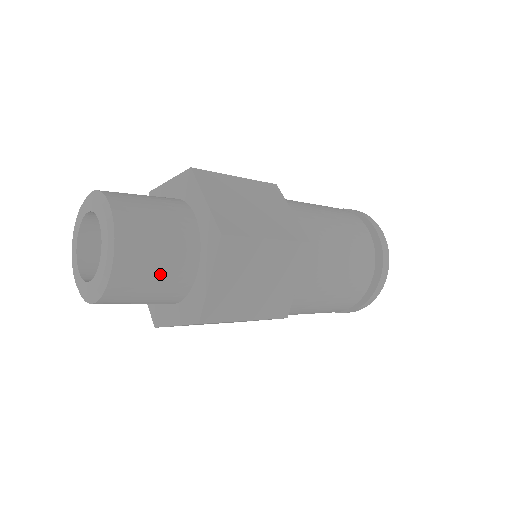
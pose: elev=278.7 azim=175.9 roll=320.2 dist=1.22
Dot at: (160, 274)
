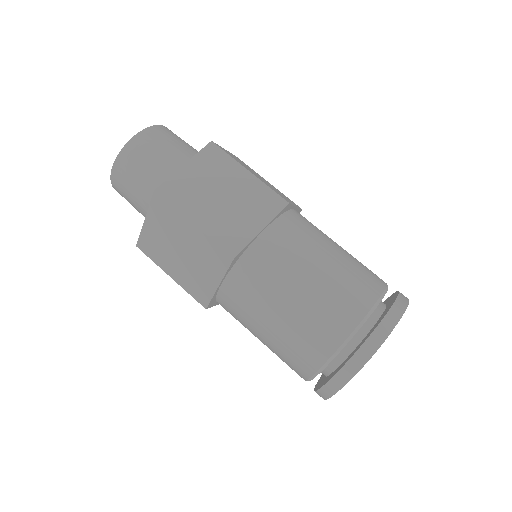
Dot at: (136, 196)
